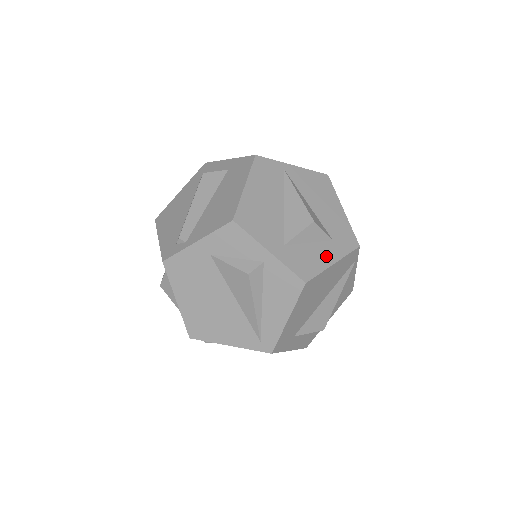
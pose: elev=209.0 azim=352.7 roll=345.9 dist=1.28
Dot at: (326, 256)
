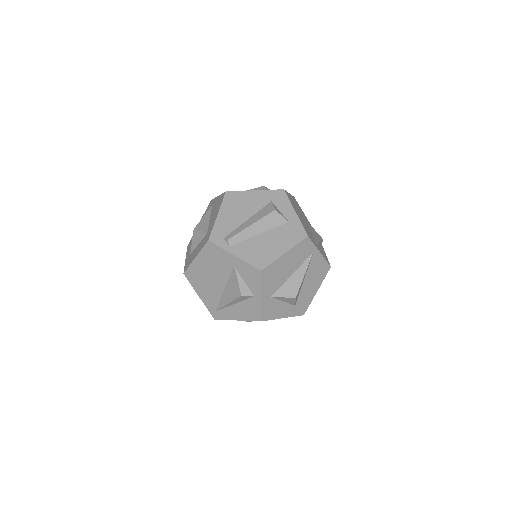
Dot at: (284, 312)
